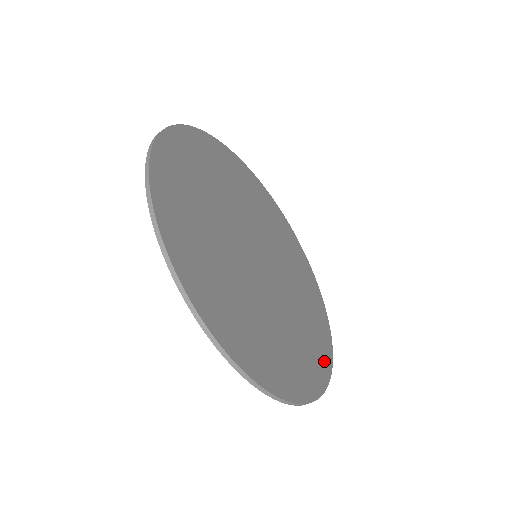
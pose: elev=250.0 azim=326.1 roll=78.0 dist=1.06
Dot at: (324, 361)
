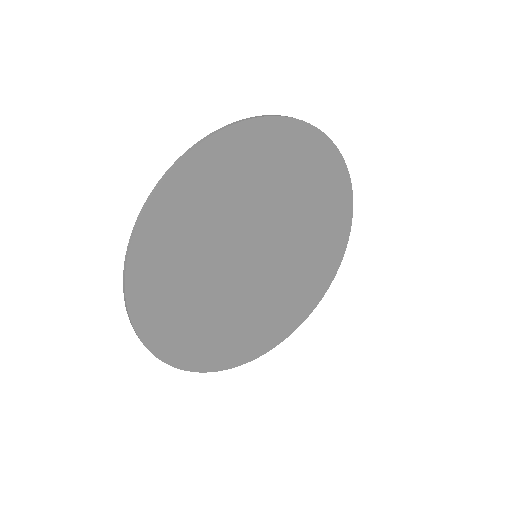
Dot at: (290, 326)
